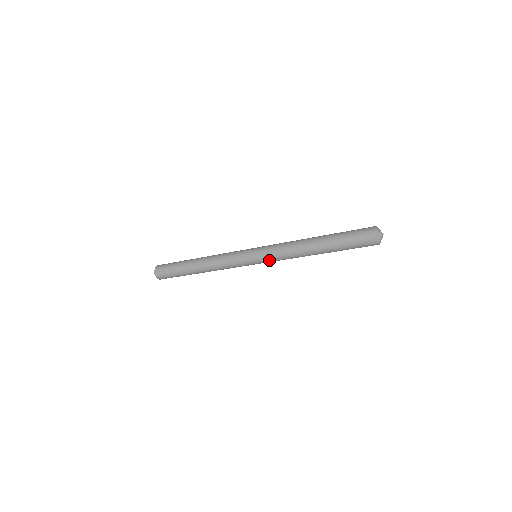
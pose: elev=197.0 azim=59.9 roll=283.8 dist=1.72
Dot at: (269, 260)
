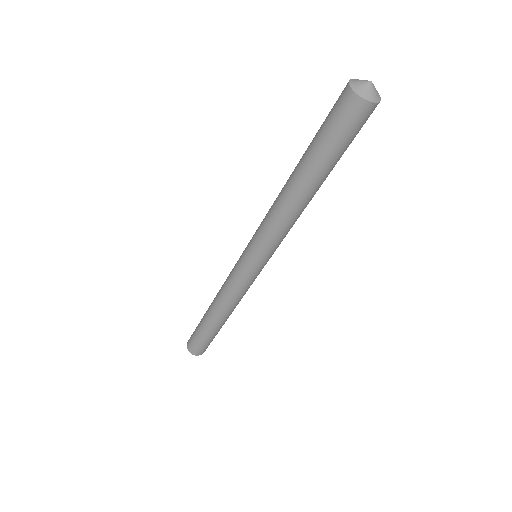
Dot at: (269, 250)
